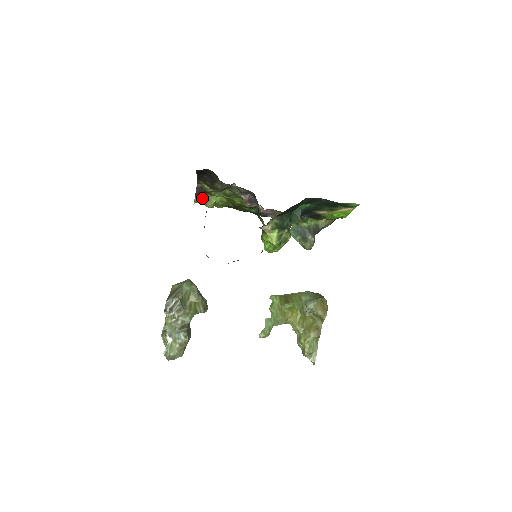
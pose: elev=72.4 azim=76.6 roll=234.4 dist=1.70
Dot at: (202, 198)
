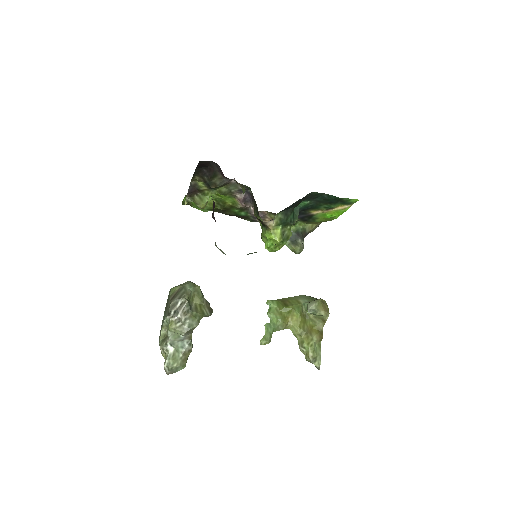
Dot at: (194, 197)
